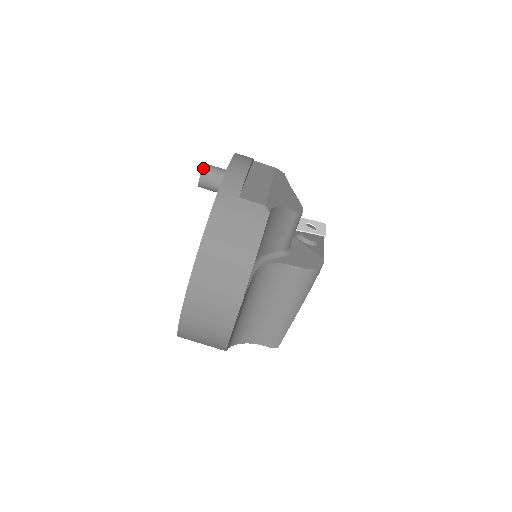
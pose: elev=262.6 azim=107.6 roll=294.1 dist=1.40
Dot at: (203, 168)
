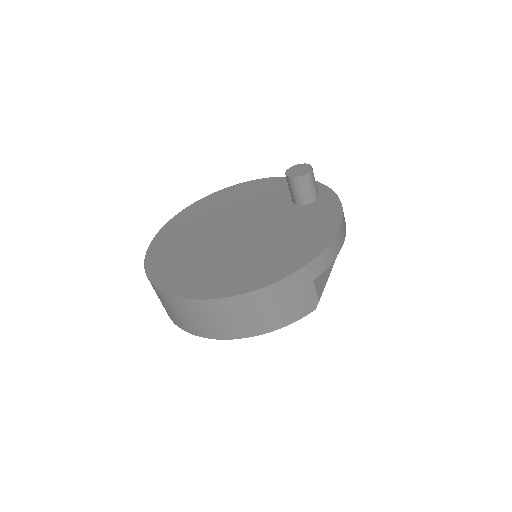
Dot at: (307, 174)
